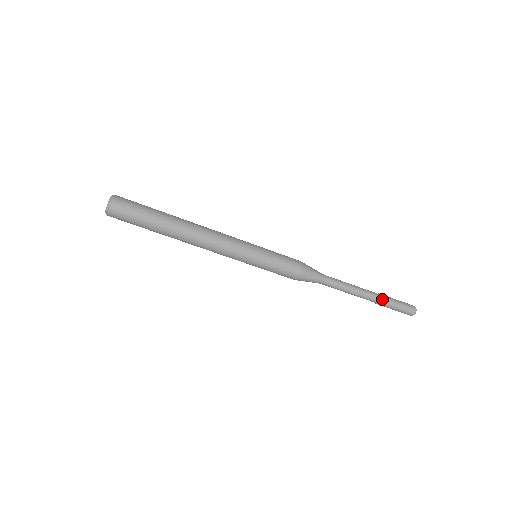
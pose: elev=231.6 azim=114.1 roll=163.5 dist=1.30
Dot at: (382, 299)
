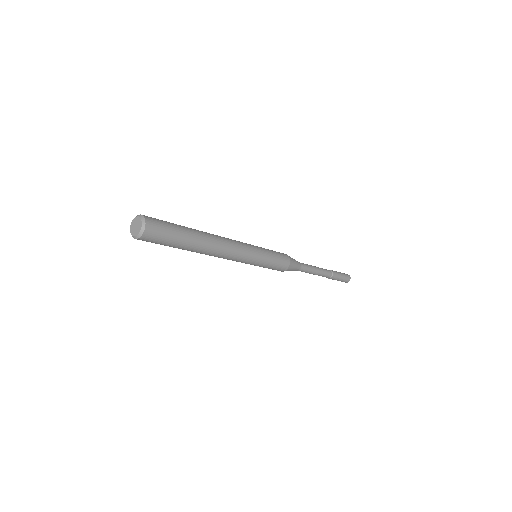
Dot at: (332, 278)
